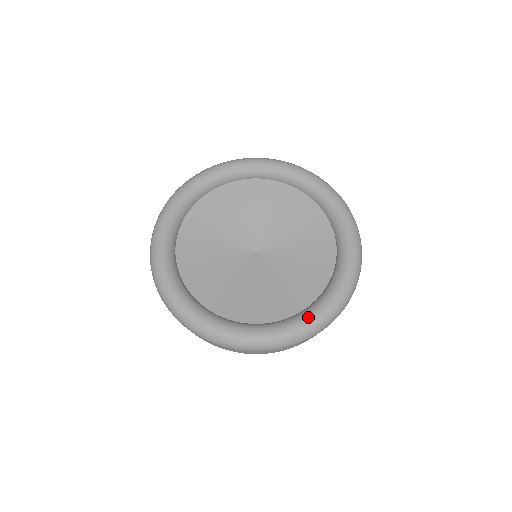
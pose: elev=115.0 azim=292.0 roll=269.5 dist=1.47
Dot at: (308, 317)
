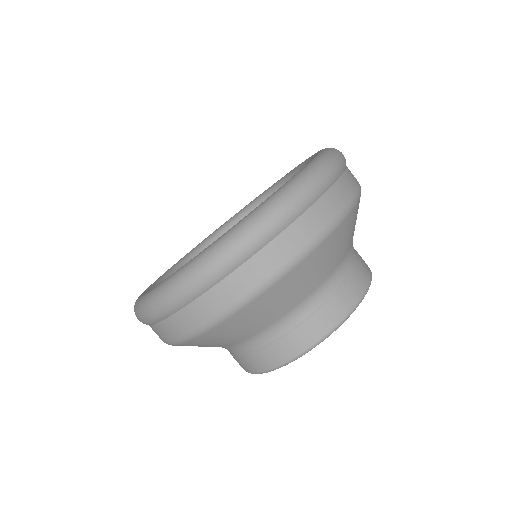
Dot at: occluded
